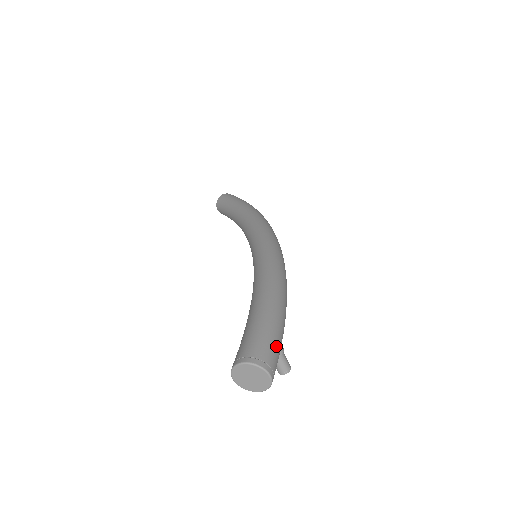
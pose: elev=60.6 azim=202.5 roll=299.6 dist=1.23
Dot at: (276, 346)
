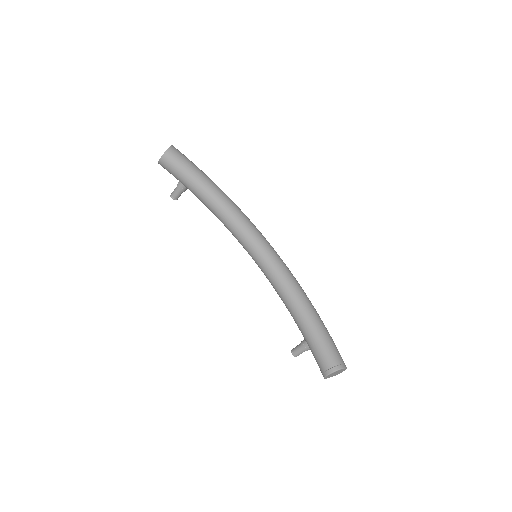
Dot at: occluded
